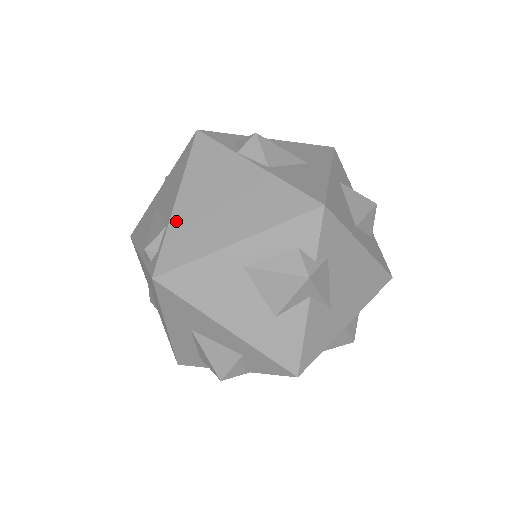
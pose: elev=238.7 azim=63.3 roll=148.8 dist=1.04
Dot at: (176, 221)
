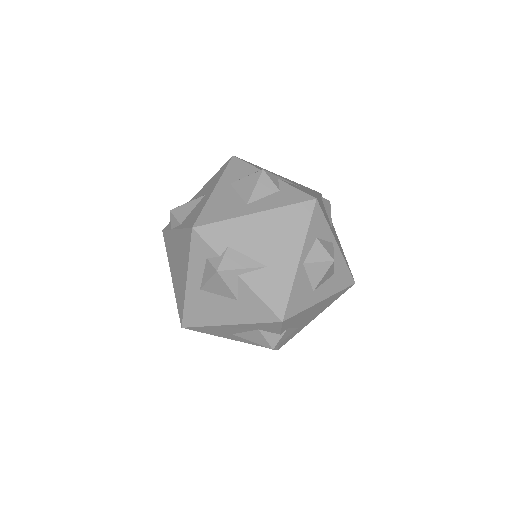
Dot at: (175, 289)
